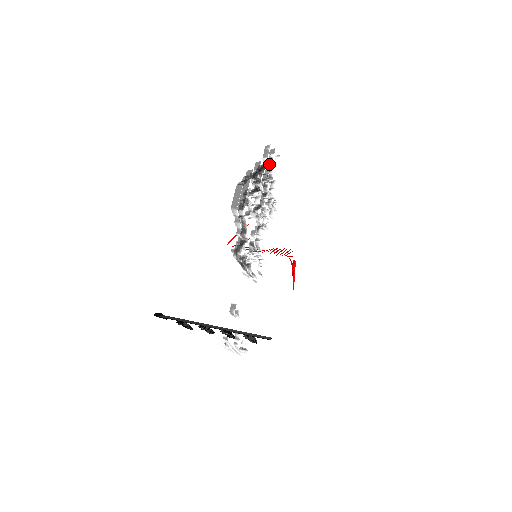
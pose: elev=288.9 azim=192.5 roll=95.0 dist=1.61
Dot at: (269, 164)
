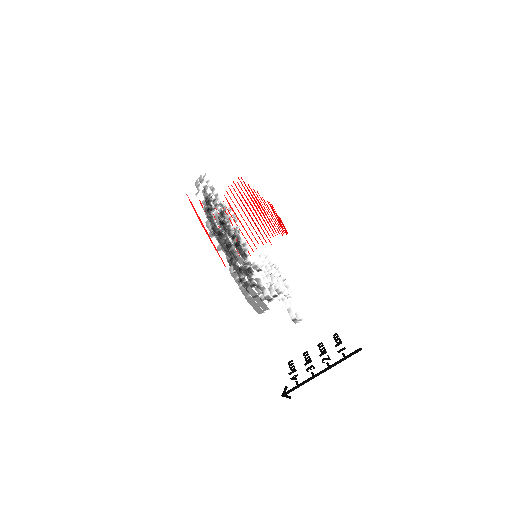
Dot at: (226, 231)
